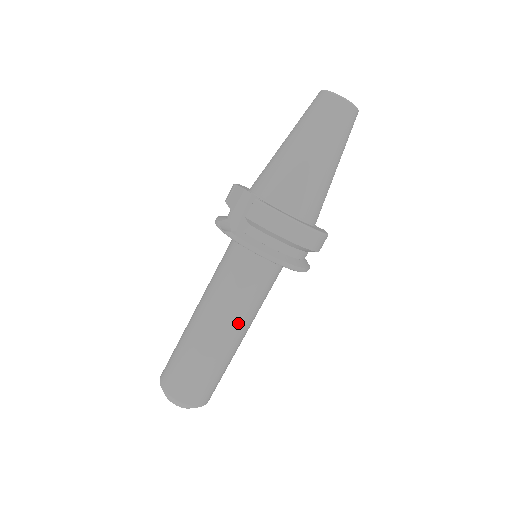
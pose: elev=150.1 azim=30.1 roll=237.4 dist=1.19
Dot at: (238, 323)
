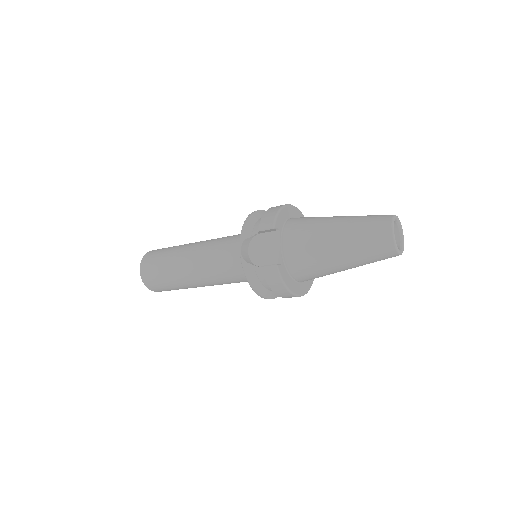
Dot at: occluded
